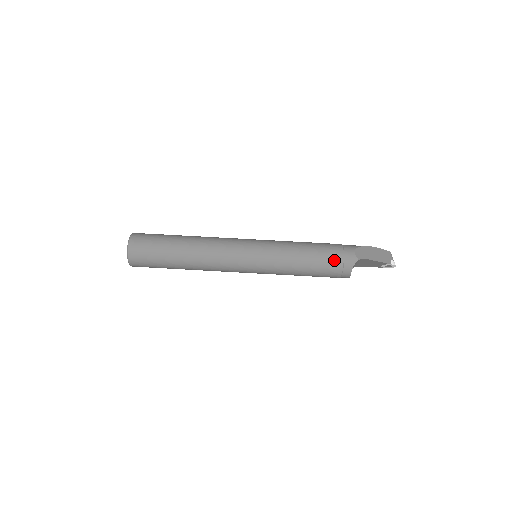
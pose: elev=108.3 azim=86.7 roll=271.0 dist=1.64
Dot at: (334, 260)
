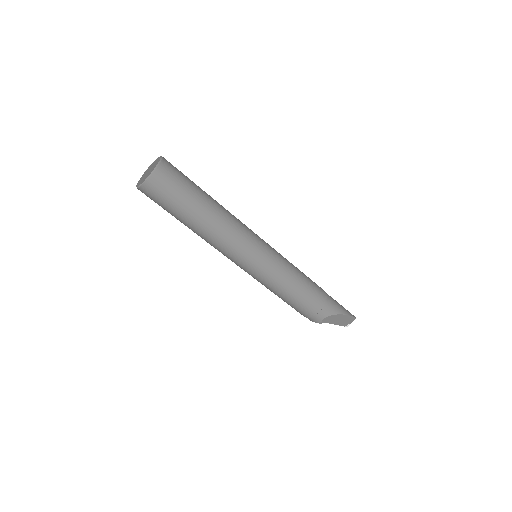
Dot at: (304, 313)
